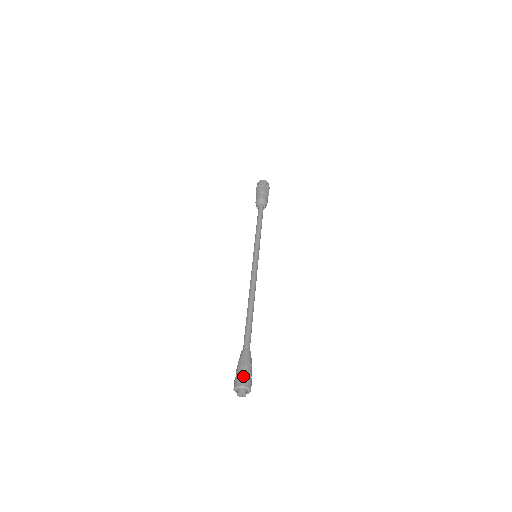
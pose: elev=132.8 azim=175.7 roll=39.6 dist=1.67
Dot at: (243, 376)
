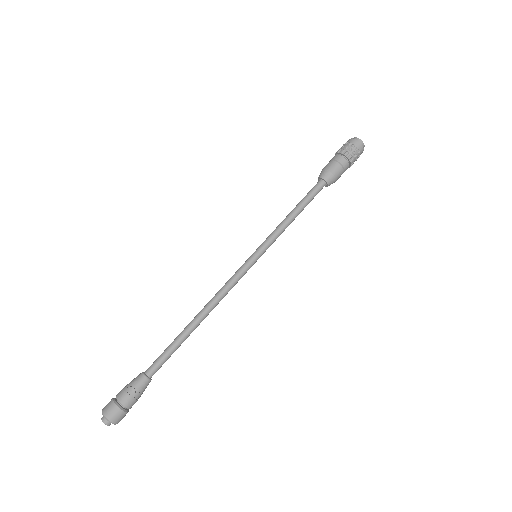
Dot at: (111, 401)
